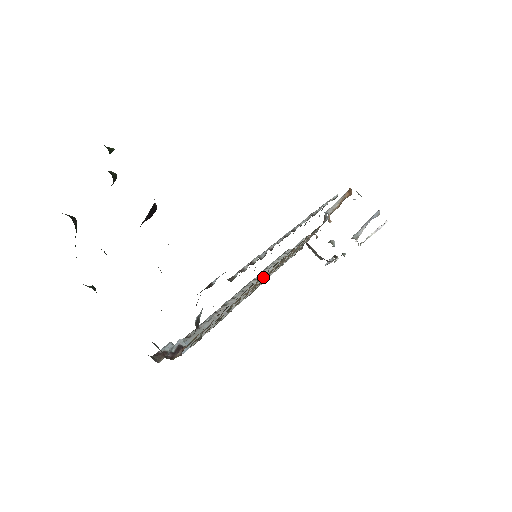
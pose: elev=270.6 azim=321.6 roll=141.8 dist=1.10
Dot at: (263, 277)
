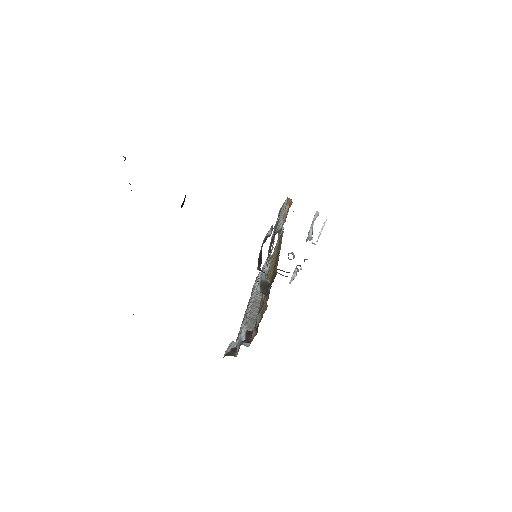
Dot at: occluded
